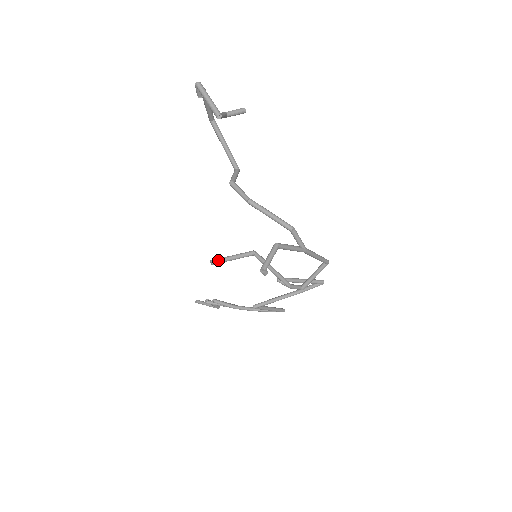
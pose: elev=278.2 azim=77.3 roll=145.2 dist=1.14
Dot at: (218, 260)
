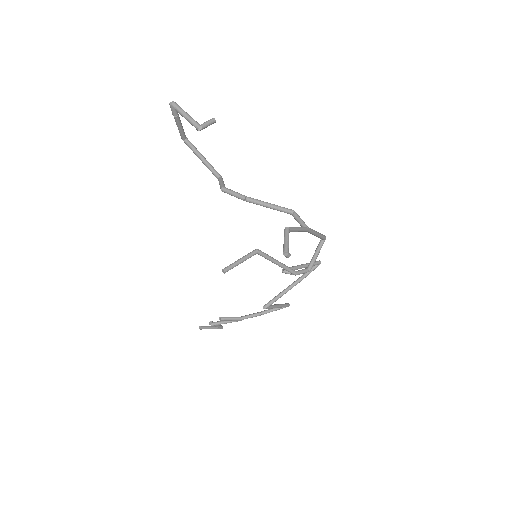
Dot at: (229, 267)
